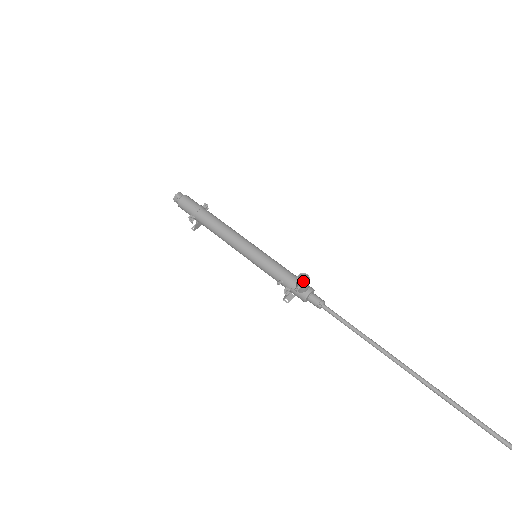
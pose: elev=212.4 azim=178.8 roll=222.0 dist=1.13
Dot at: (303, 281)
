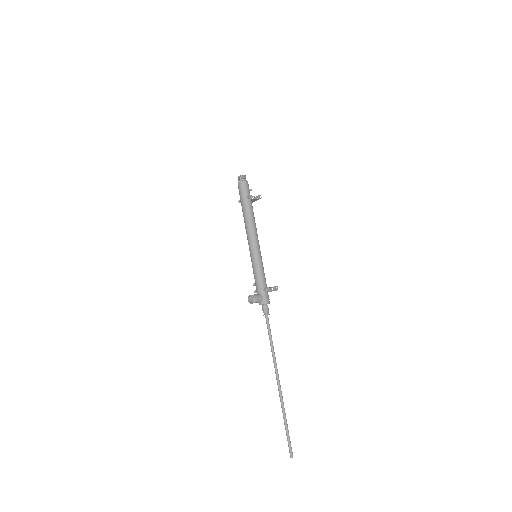
Dot at: (260, 296)
